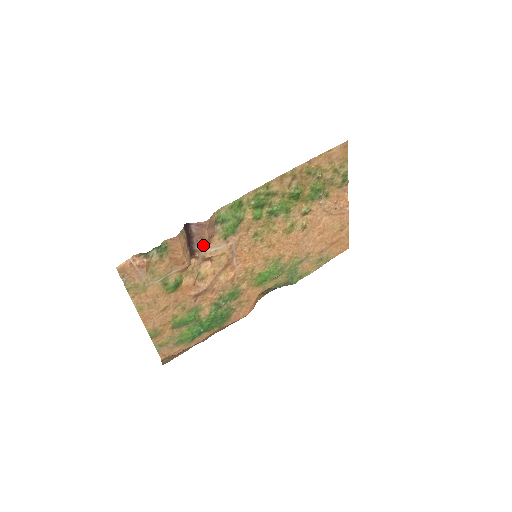
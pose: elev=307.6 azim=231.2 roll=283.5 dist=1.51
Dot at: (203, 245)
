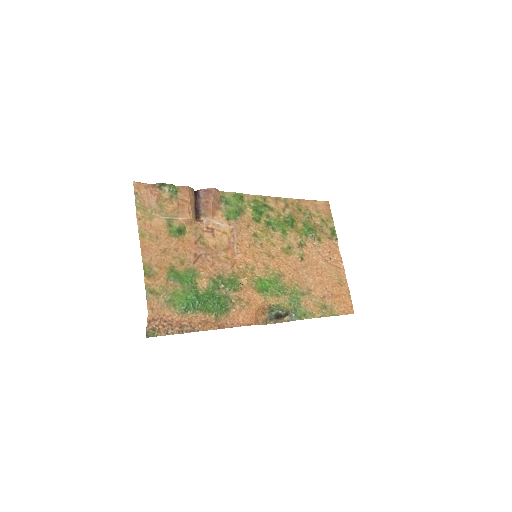
Dot at: (208, 211)
